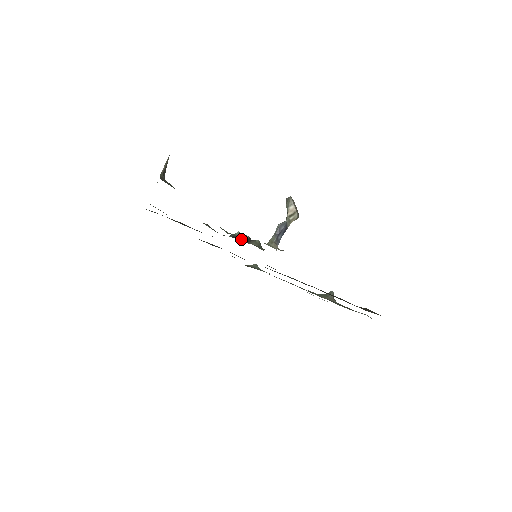
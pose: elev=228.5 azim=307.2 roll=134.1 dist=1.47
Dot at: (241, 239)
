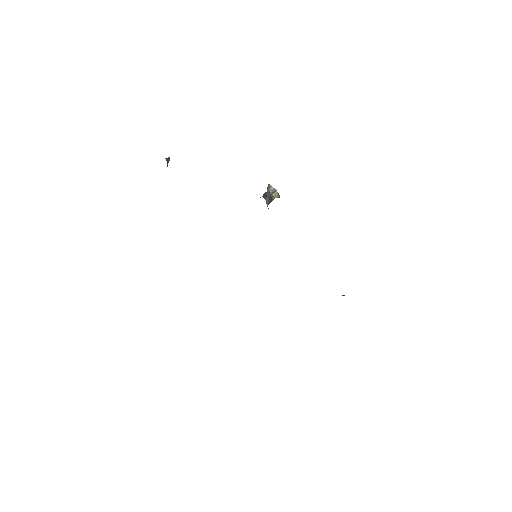
Dot at: occluded
